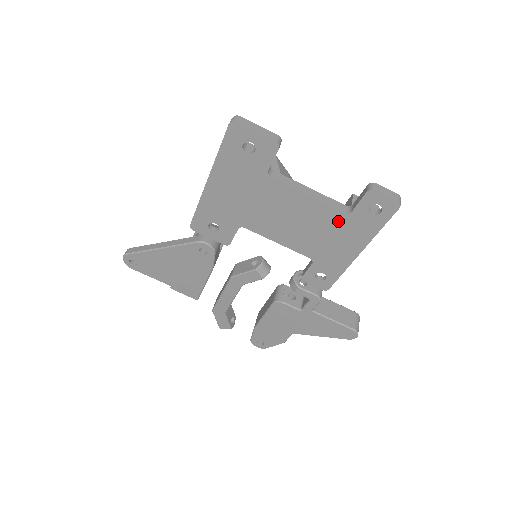
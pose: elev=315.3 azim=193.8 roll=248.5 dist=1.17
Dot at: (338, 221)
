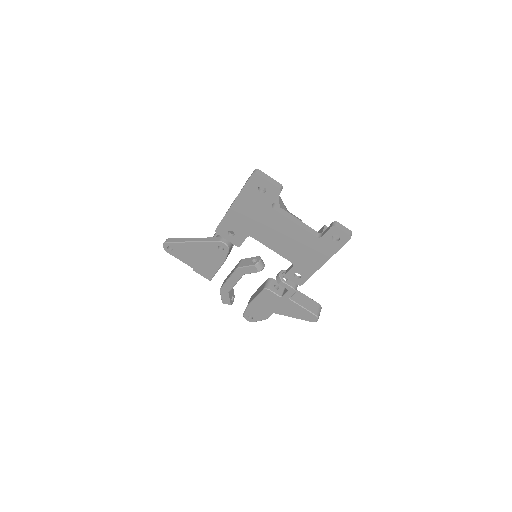
Dot at: (312, 242)
